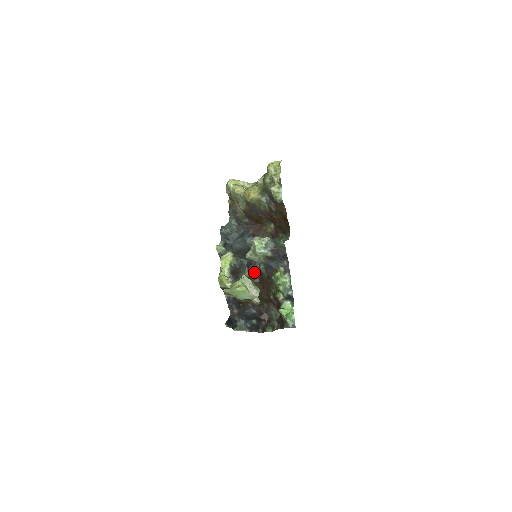
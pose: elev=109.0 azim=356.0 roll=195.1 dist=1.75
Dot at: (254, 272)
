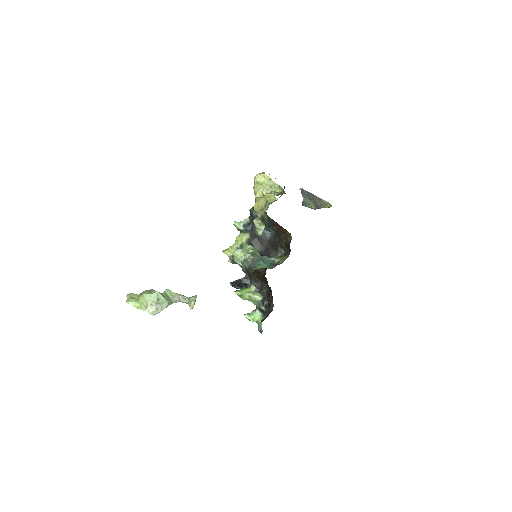
Dot at: occluded
